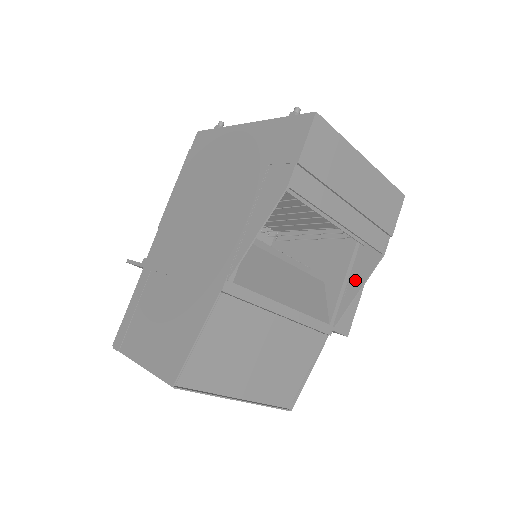
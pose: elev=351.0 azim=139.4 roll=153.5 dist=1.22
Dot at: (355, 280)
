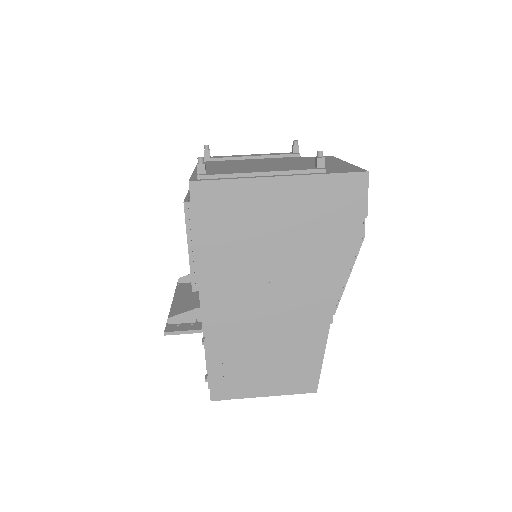
Dot at: occluded
